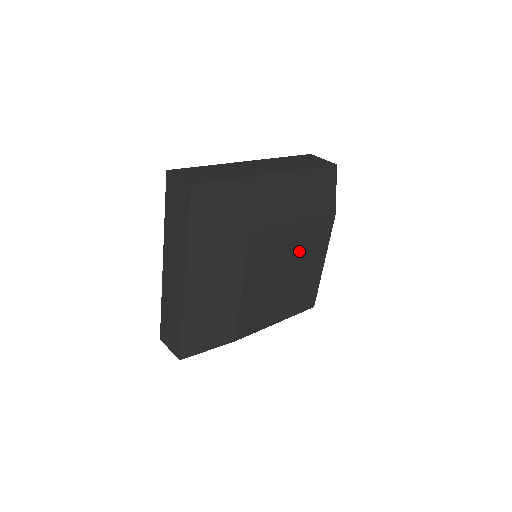
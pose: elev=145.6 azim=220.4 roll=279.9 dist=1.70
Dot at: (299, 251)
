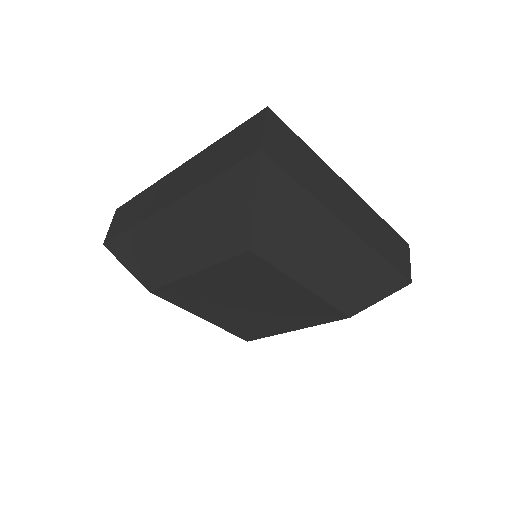
Dot at: (237, 287)
